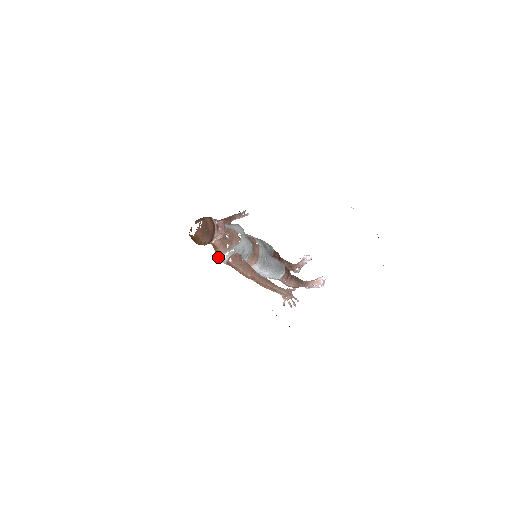
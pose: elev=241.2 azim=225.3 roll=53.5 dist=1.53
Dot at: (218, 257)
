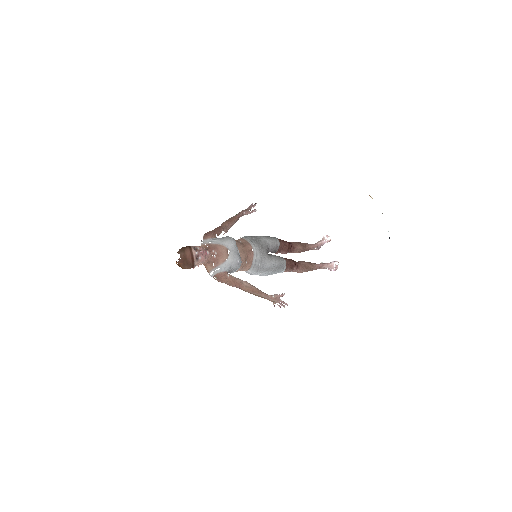
Dot at: (207, 271)
